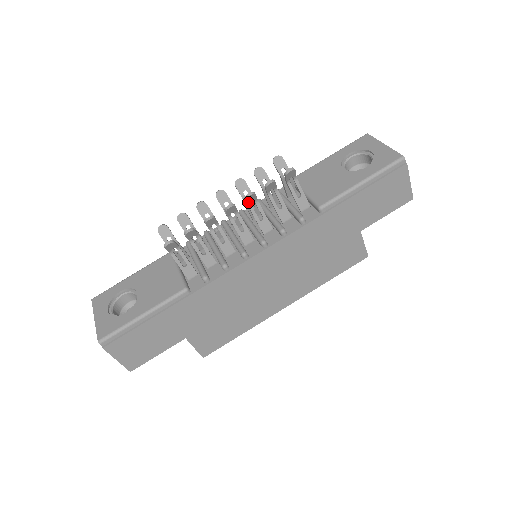
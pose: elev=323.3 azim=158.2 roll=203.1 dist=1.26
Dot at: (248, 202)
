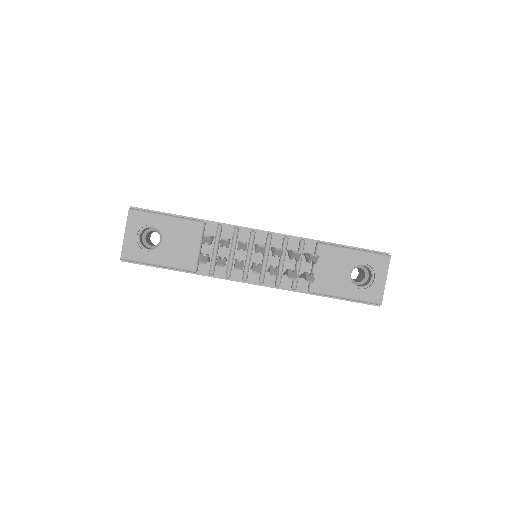
Dot at: (271, 270)
